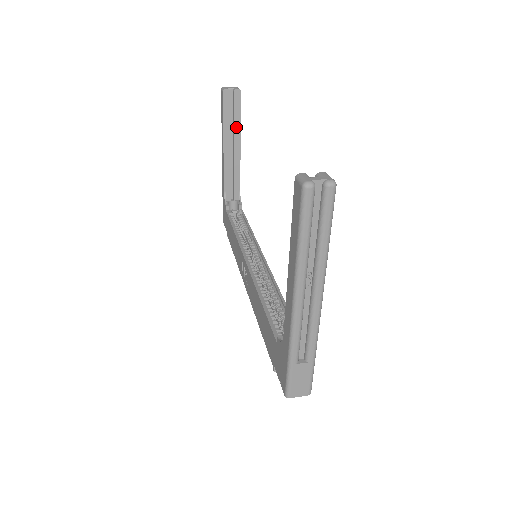
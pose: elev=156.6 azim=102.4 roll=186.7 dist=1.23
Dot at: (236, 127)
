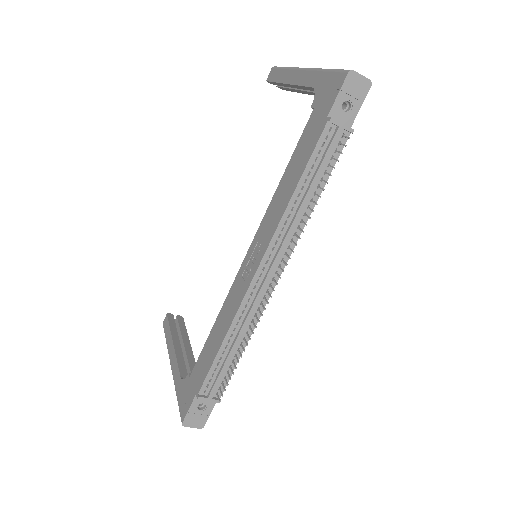
Dot at: (183, 335)
